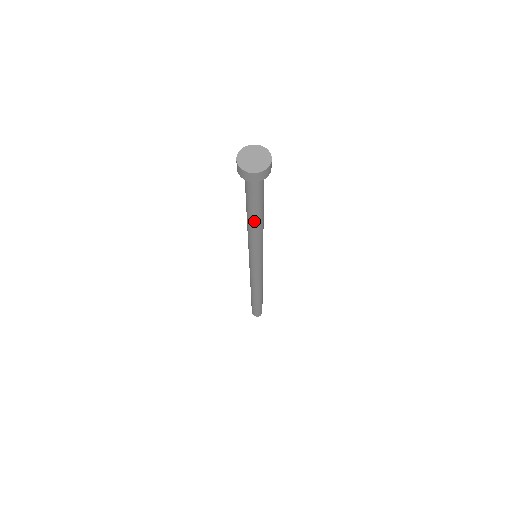
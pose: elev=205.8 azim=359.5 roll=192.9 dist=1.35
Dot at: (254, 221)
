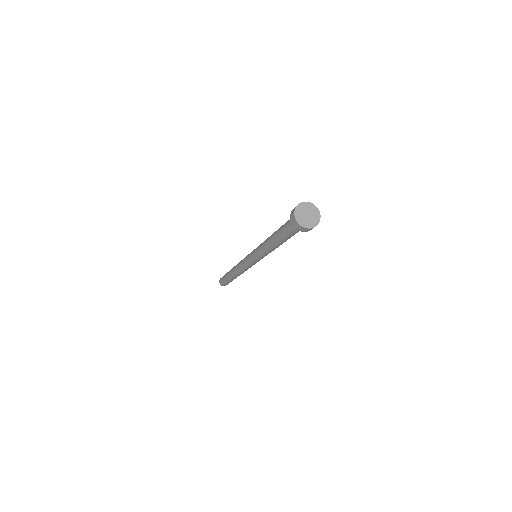
Dot at: (281, 244)
